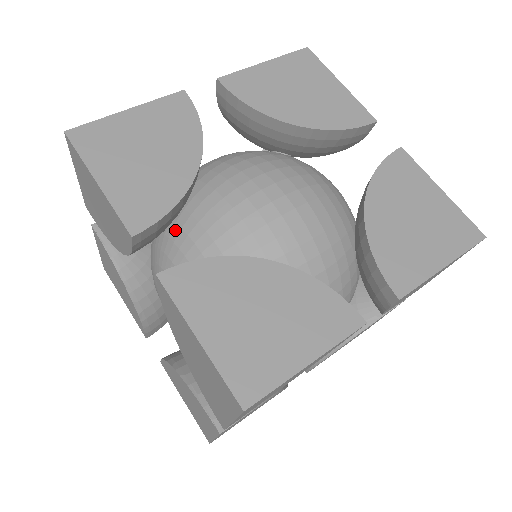
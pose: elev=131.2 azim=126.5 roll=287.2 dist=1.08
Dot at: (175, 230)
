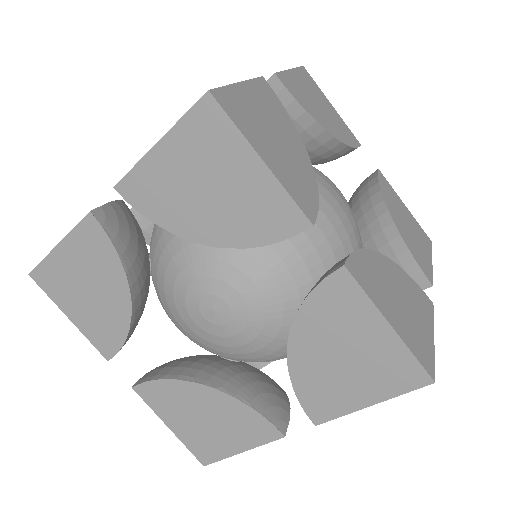
Dot at: occluded
